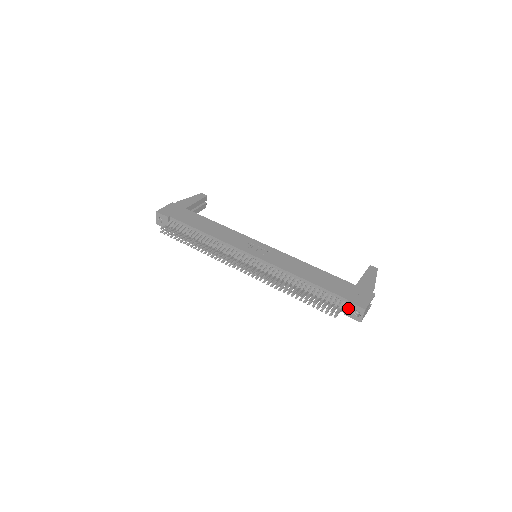
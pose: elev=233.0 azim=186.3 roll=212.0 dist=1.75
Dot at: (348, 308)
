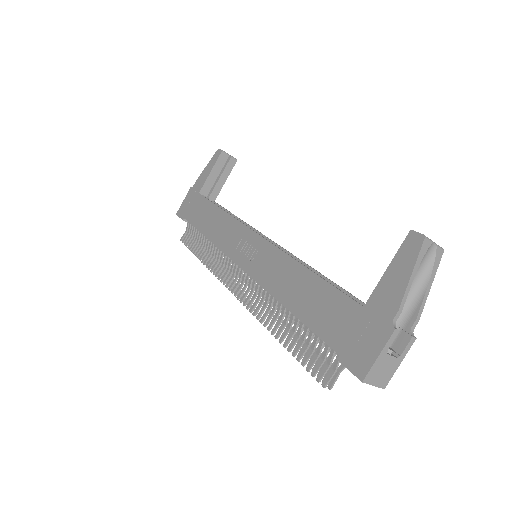
Dot at: occluded
